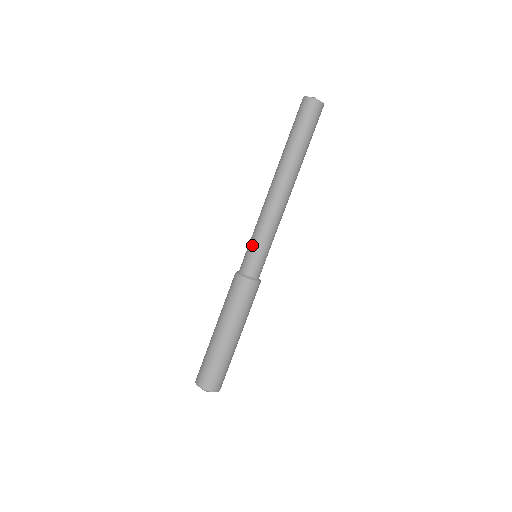
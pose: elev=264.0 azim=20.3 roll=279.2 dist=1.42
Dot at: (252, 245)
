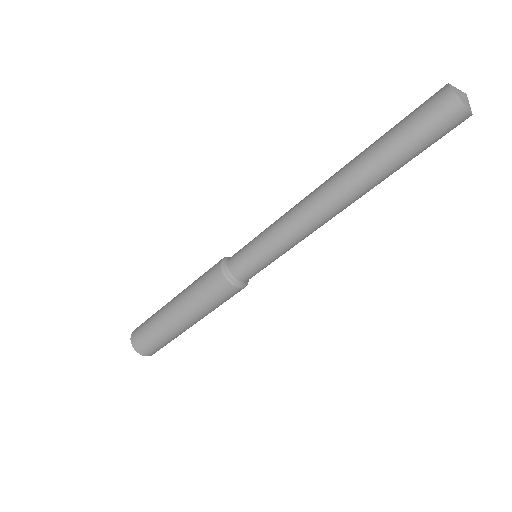
Dot at: (266, 260)
